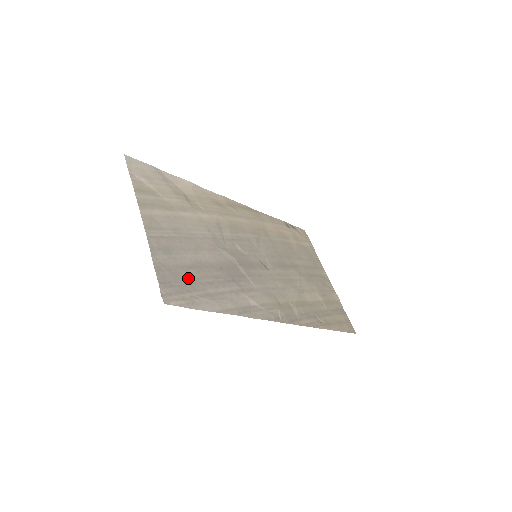
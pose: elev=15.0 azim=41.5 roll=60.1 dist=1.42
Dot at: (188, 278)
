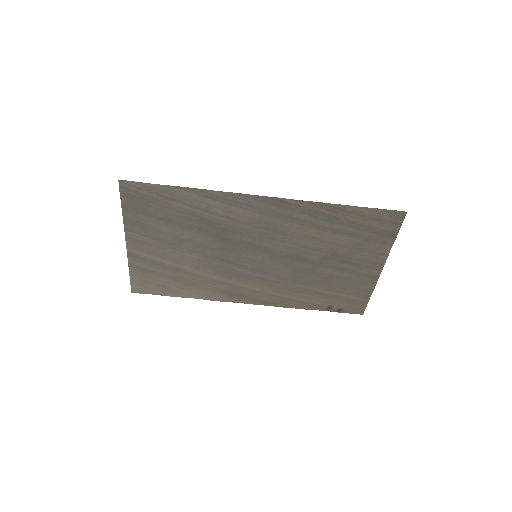
Dot at: (154, 208)
